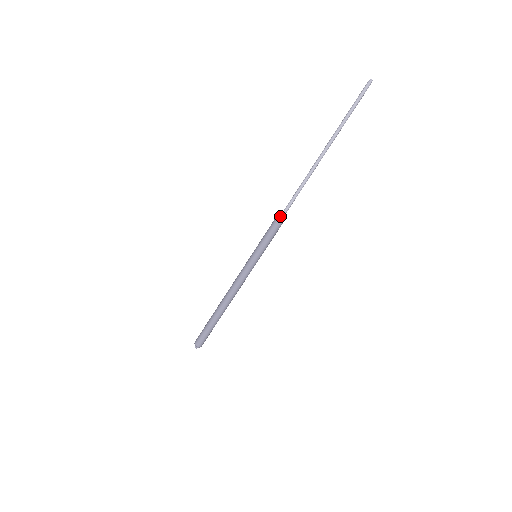
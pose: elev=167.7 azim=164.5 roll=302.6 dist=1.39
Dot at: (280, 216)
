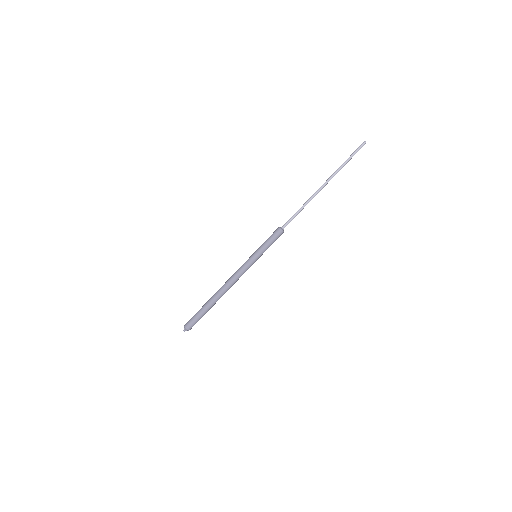
Dot at: (283, 227)
